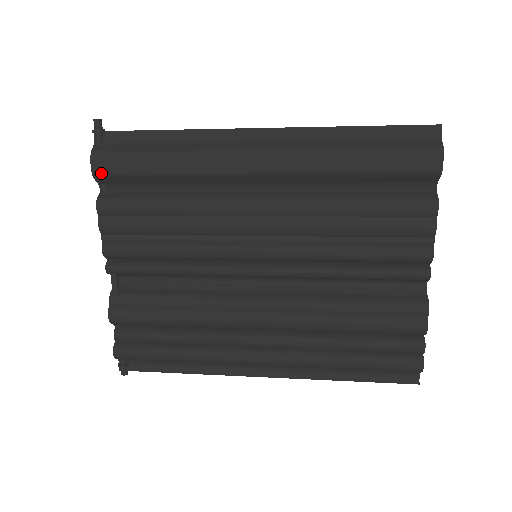
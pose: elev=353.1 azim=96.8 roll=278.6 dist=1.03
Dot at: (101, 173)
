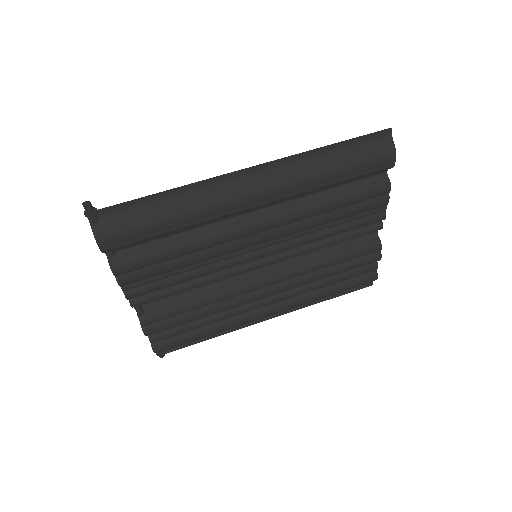
Dot at: (110, 249)
